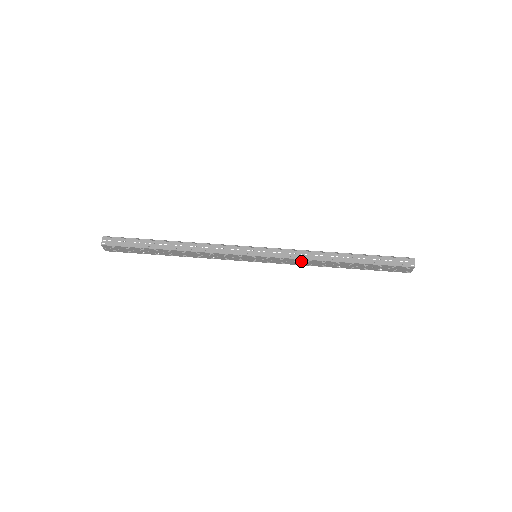
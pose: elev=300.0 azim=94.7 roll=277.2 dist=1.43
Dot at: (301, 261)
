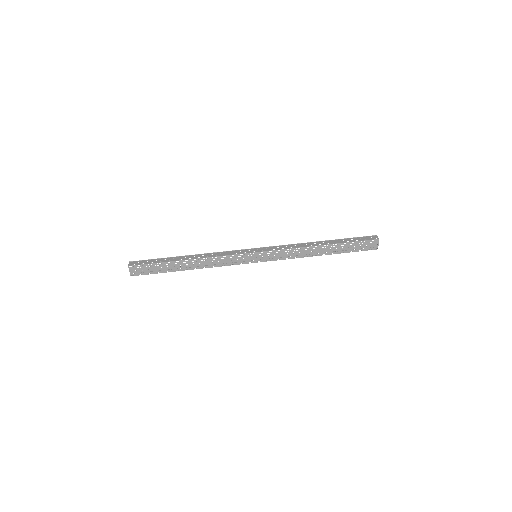
Dot at: (292, 252)
